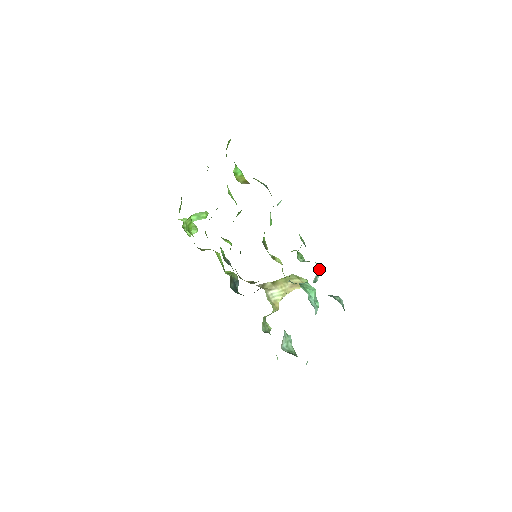
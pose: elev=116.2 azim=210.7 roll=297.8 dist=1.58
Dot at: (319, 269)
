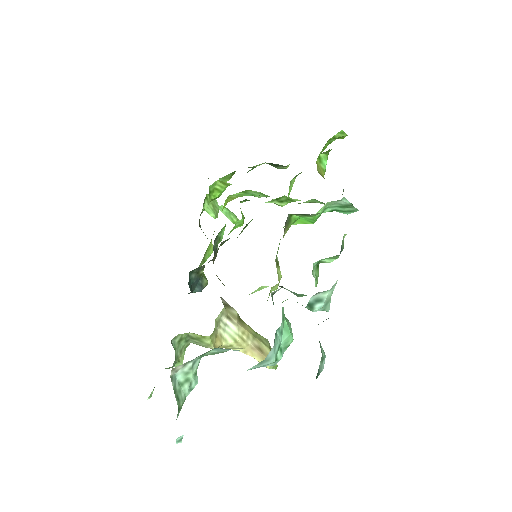
Dot at: (330, 298)
